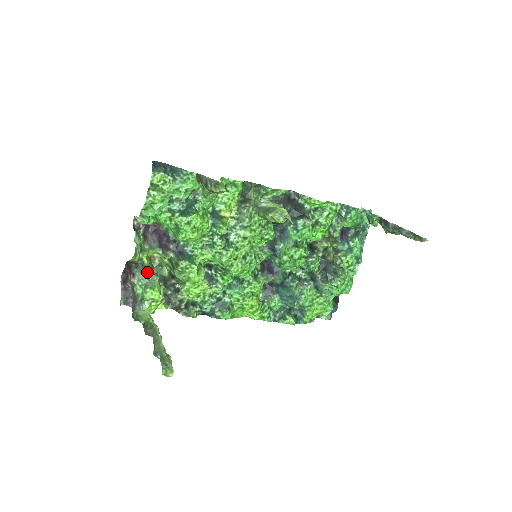
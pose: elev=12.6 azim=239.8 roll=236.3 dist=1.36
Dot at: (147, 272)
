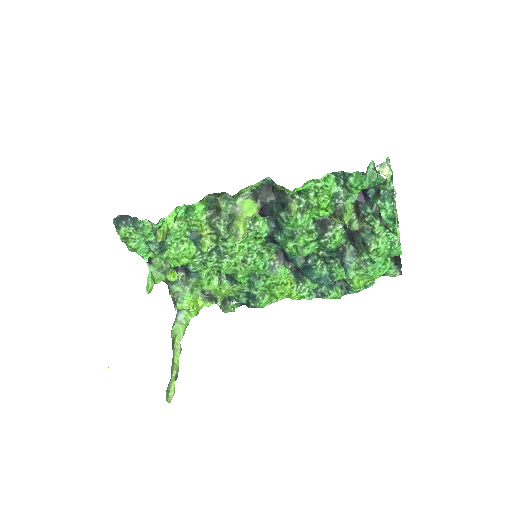
Dot at: (179, 285)
